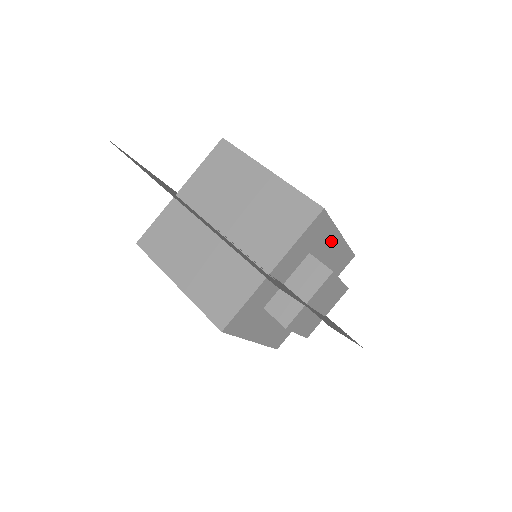
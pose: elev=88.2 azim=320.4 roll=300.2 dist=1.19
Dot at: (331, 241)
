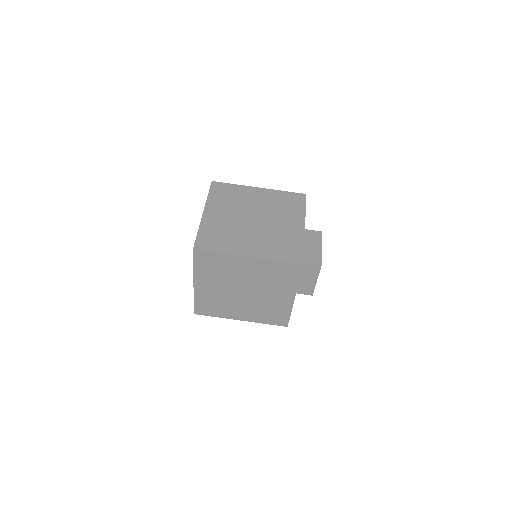
Dot at: occluded
